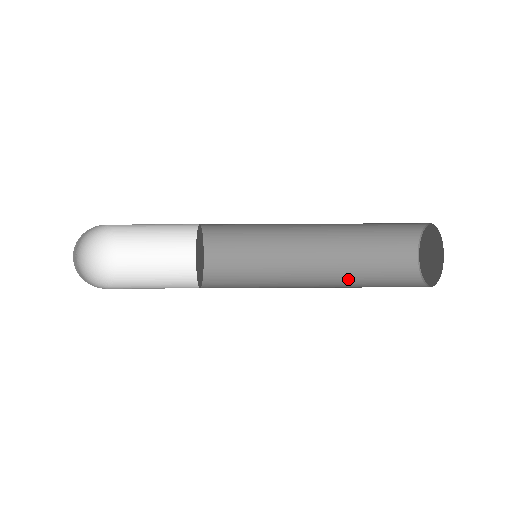
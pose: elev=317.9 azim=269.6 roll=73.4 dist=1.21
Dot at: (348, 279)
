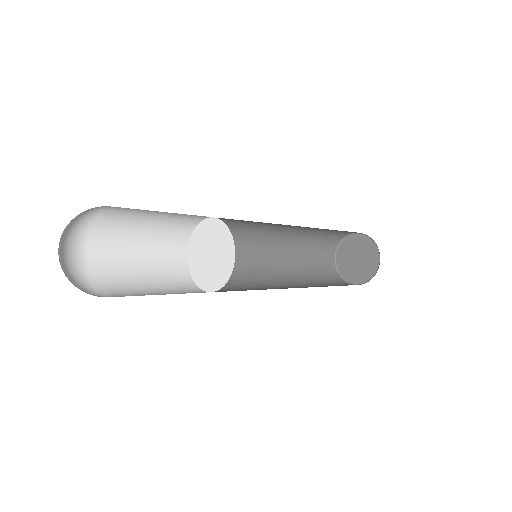
Dot at: occluded
